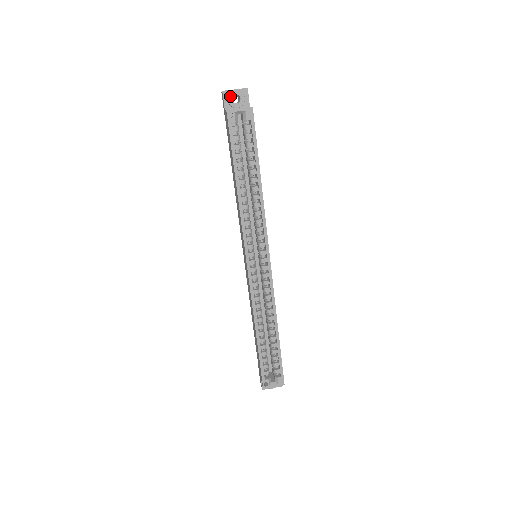
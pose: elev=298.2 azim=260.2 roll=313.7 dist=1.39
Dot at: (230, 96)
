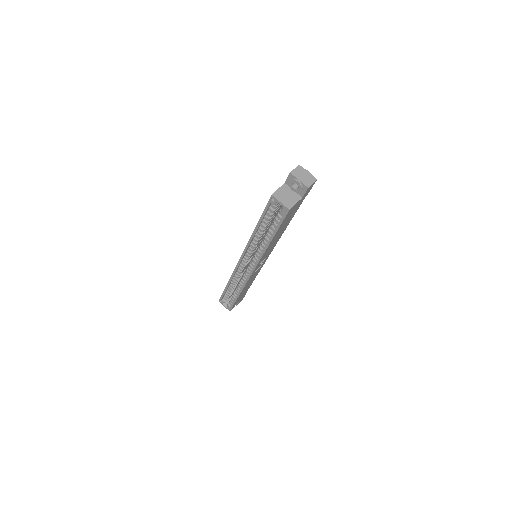
Dot at: (292, 181)
